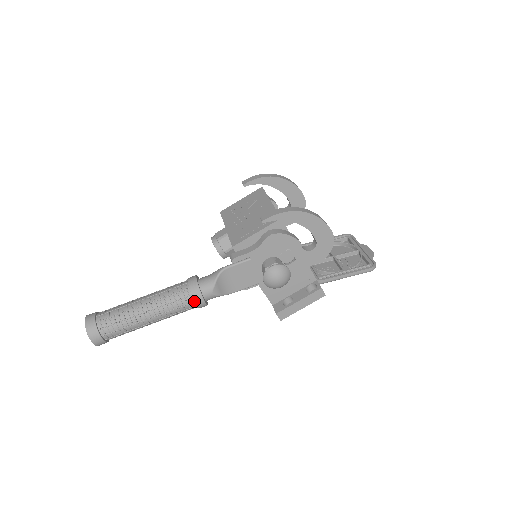
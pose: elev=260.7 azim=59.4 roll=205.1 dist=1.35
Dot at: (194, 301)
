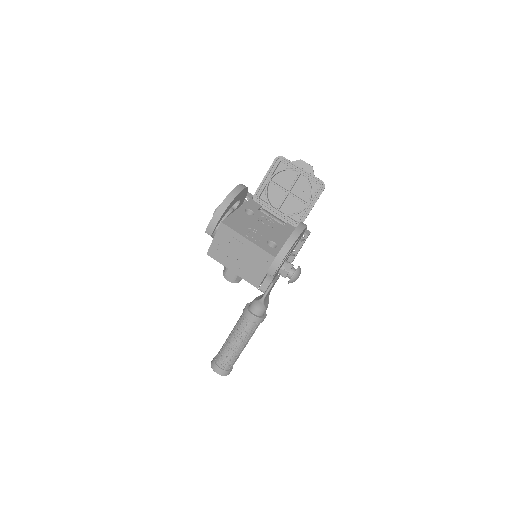
Dot at: occluded
